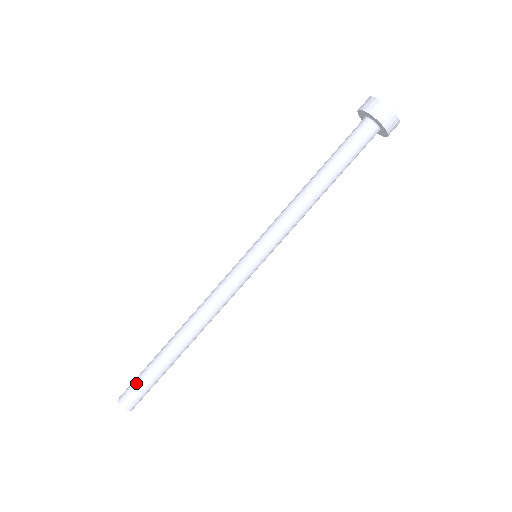
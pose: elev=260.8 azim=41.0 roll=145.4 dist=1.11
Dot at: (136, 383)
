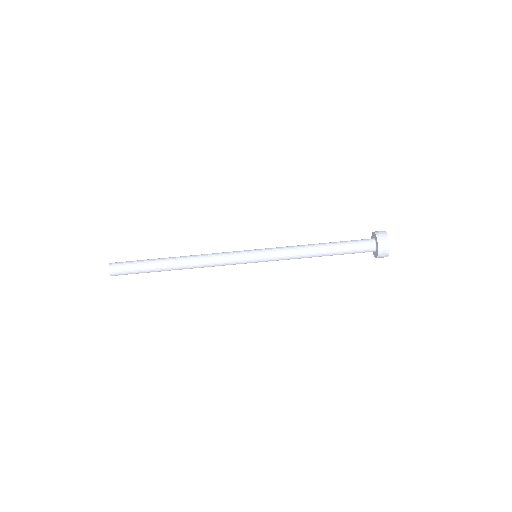
Dot at: (130, 261)
